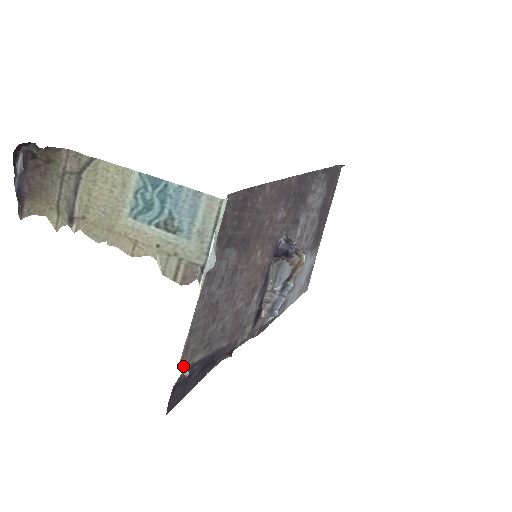
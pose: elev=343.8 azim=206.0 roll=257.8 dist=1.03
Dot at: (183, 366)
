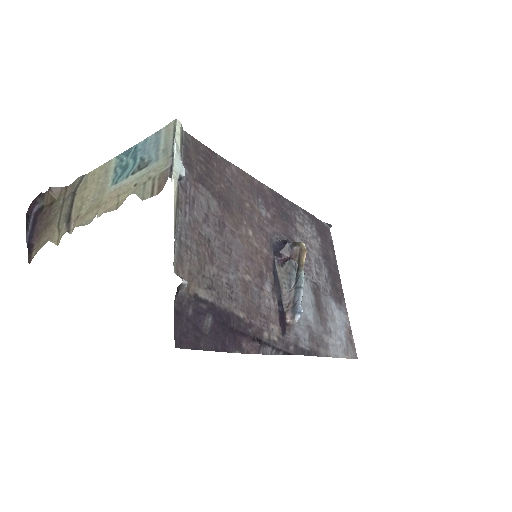
Dot at: occluded
